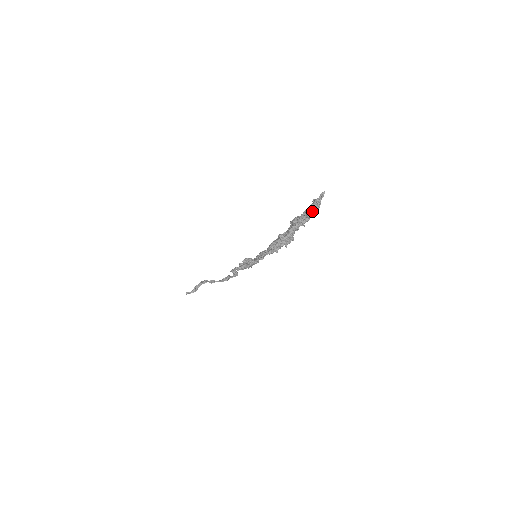
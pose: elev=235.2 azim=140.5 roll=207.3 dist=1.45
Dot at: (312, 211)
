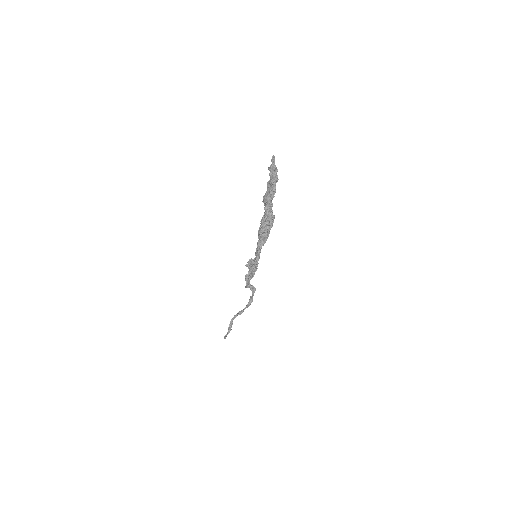
Dot at: (273, 179)
